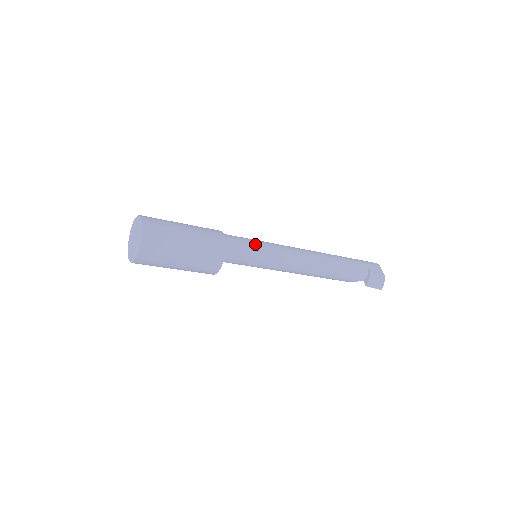
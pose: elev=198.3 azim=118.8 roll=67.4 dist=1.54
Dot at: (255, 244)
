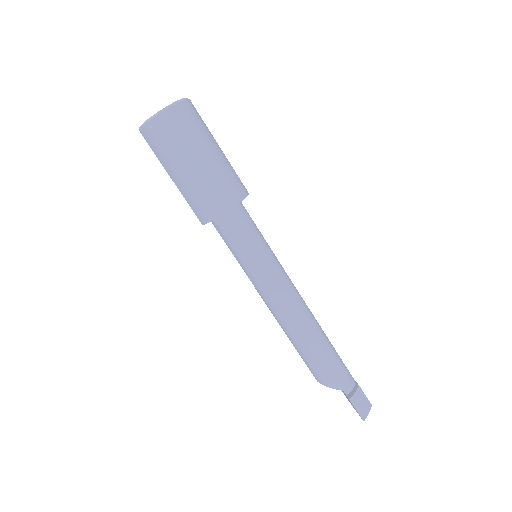
Dot at: occluded
